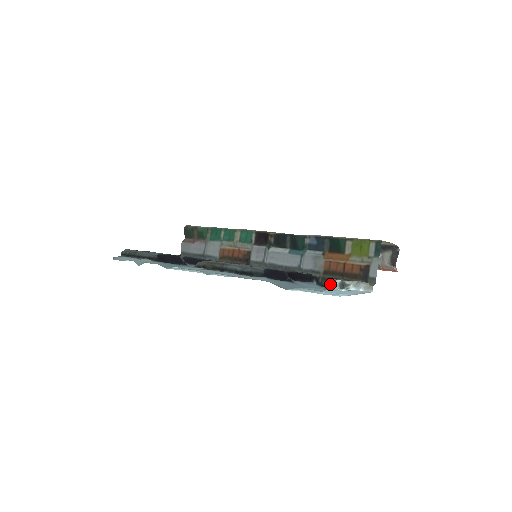
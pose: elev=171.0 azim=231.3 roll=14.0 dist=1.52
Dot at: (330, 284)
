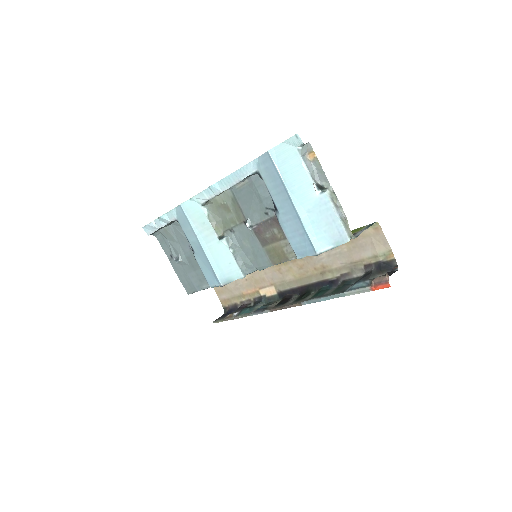
Dot at: (309, 166)
